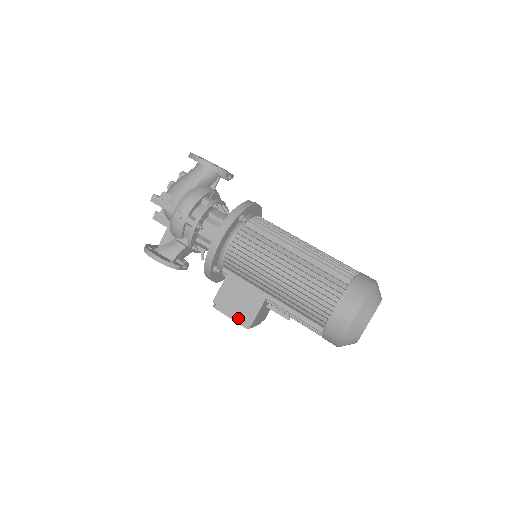
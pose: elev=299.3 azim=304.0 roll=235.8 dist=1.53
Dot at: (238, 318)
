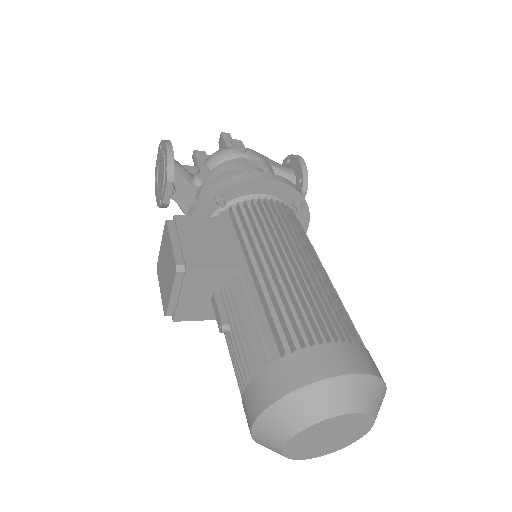
Dot at: (182, 249)
